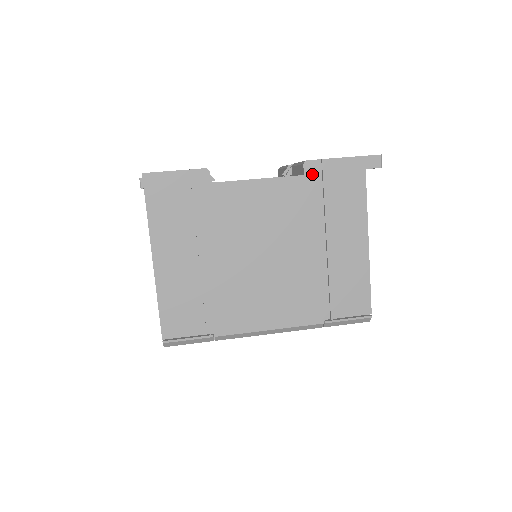
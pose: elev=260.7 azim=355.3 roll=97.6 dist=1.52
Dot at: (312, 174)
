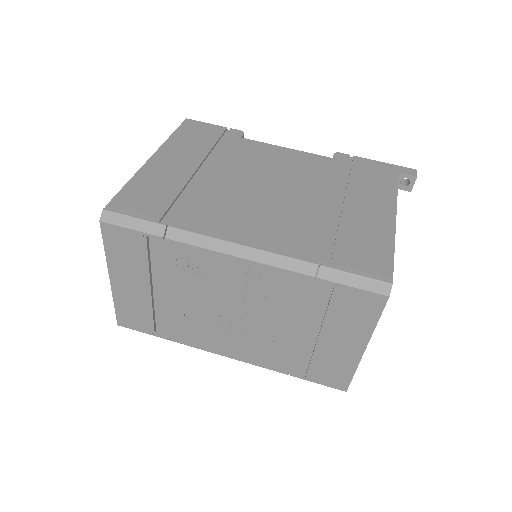
Dot at: (341, 160)
